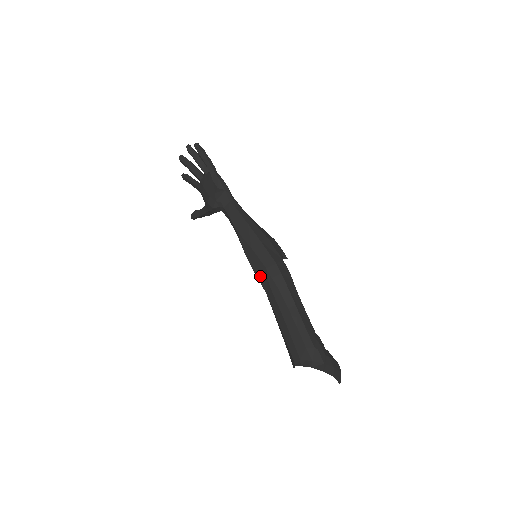
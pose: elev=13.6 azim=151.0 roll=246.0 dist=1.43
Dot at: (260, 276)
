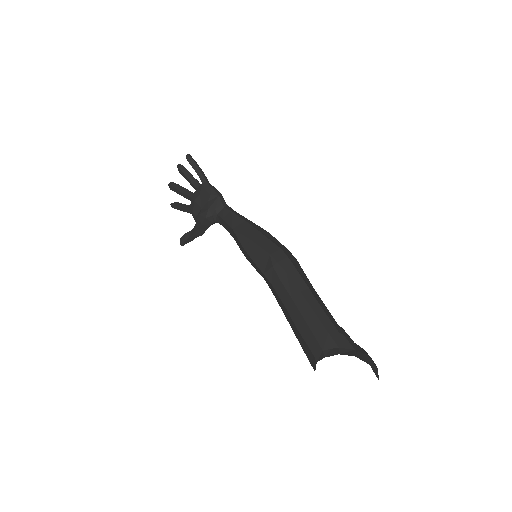
Dot at: (263, 266)
